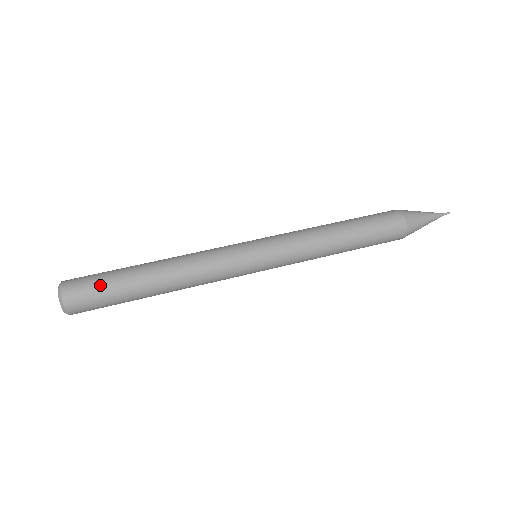
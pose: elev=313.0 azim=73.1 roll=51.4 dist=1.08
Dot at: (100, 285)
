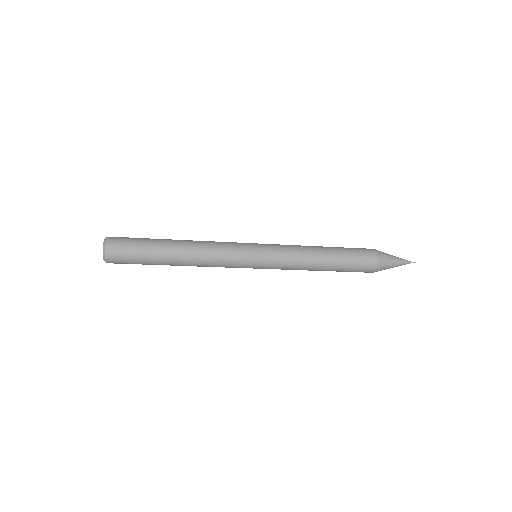
Dot at: (135, 244)
